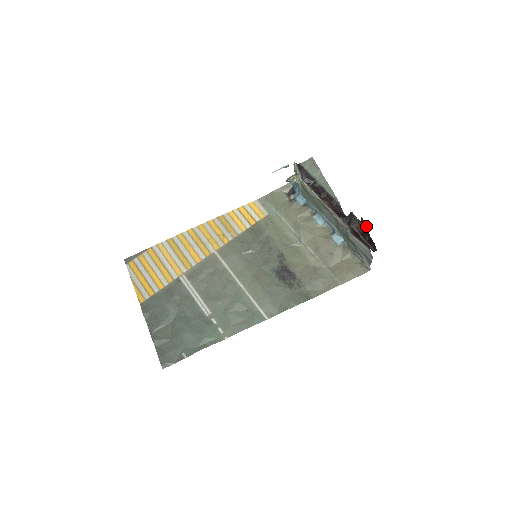
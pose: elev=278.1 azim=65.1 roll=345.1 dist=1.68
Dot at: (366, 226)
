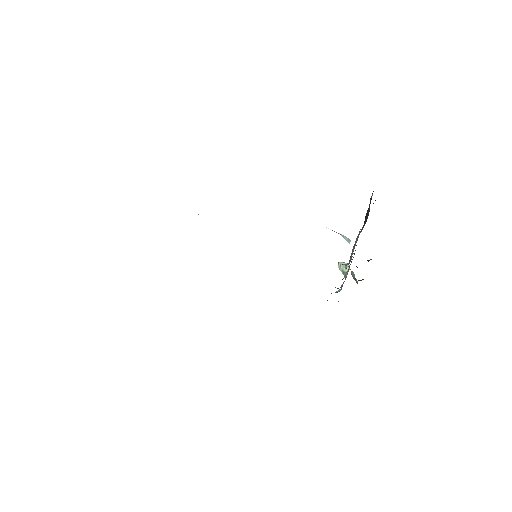
Dot at: occluded
